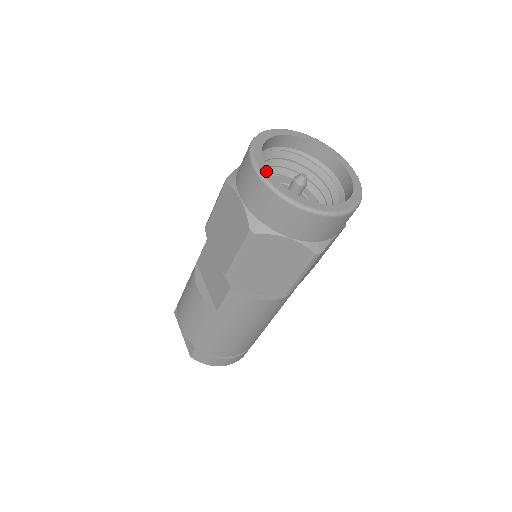
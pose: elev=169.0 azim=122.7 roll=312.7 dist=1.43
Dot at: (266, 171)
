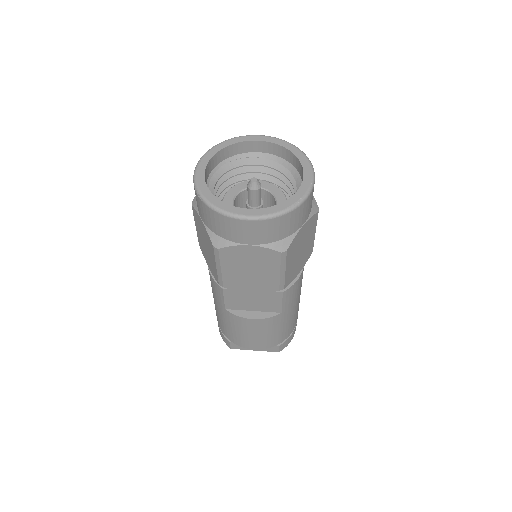
Dot at: (254, 211)
